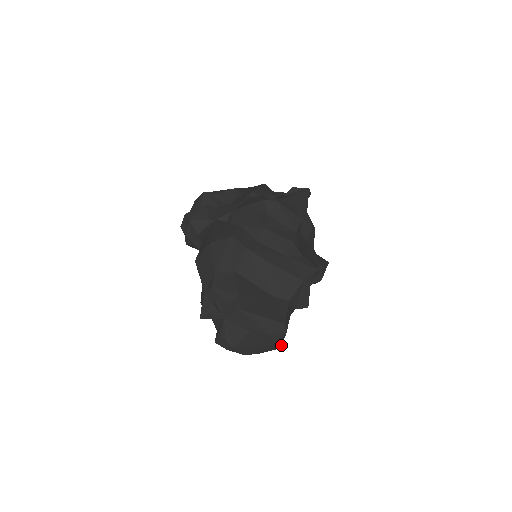
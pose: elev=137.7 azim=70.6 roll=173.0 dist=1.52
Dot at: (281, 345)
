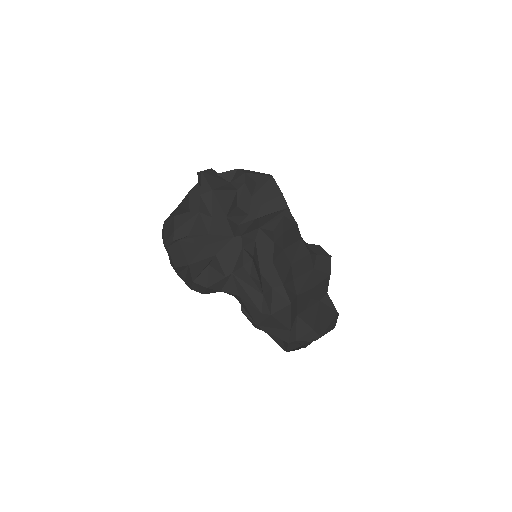
Dot at: occluded
